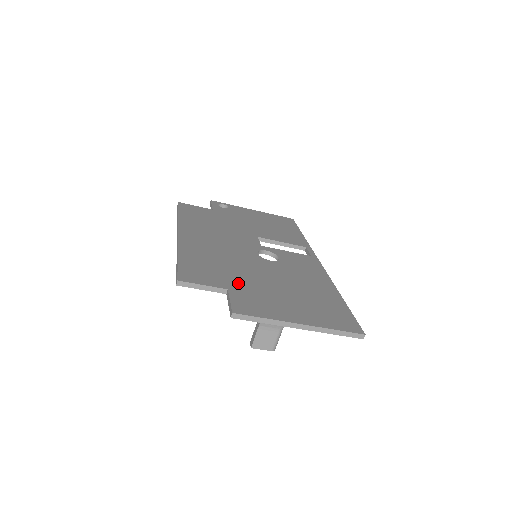
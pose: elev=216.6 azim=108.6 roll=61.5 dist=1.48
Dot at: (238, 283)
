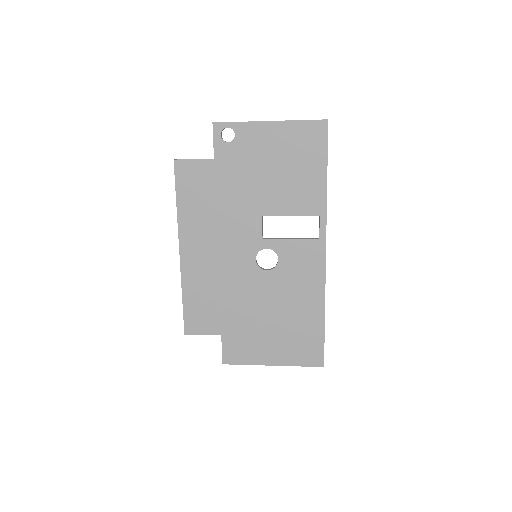
Dot at: (230, 324)
